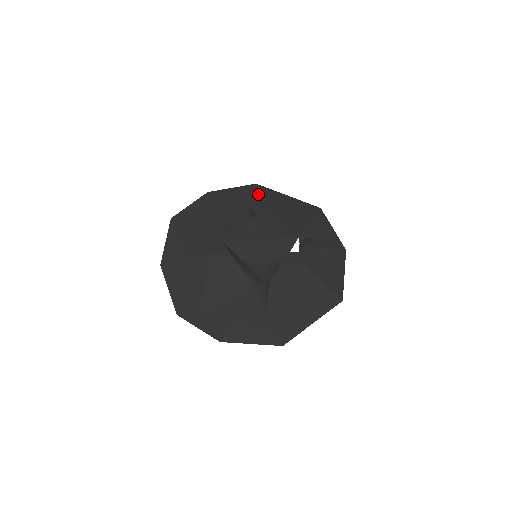
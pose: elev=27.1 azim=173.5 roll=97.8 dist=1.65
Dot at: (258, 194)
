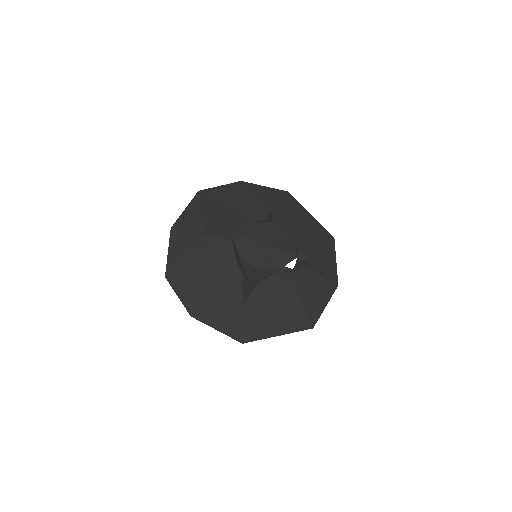
Dot at: (284, 202)
